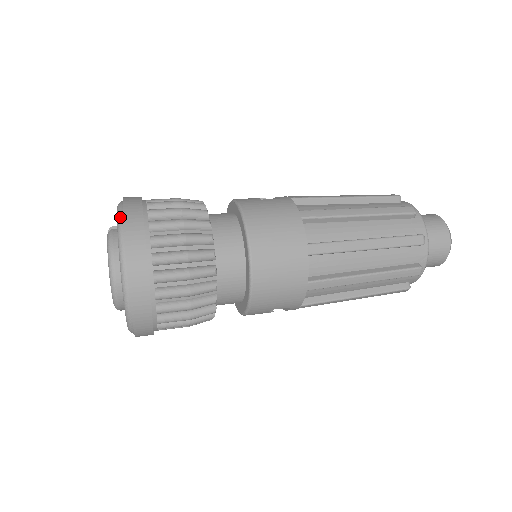
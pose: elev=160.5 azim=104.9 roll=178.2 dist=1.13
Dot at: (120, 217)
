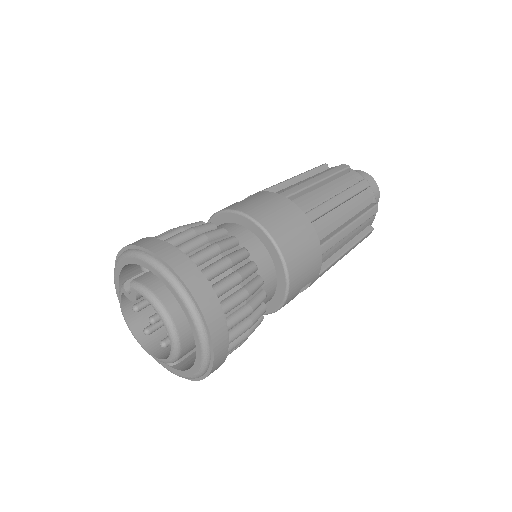
Dot at: (146, 255)
